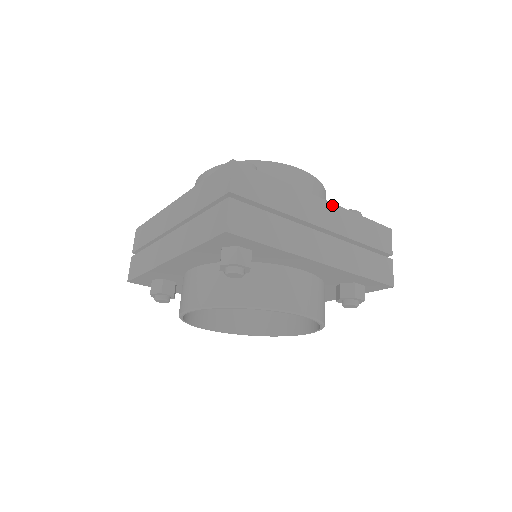
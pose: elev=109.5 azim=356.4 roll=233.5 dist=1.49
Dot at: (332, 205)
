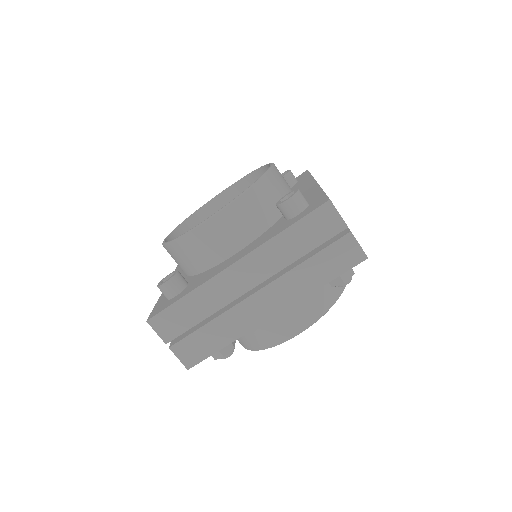
Dot at: occluded
